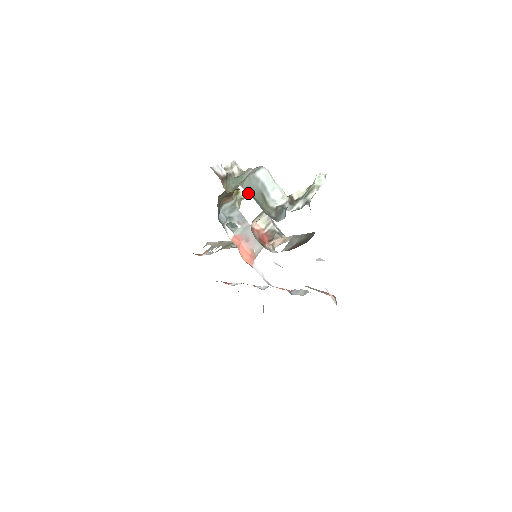
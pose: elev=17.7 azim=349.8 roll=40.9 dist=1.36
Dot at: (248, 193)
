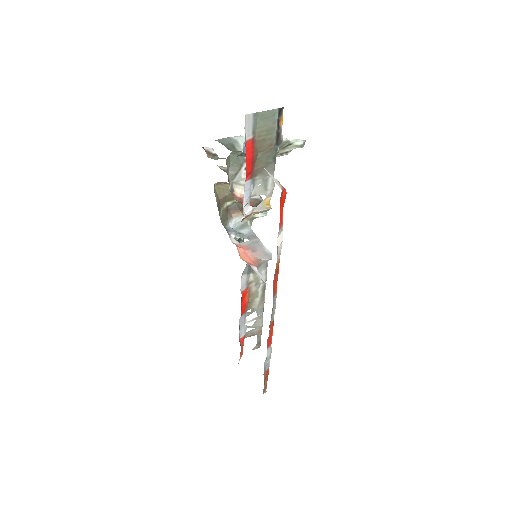
Dot at: occluded
